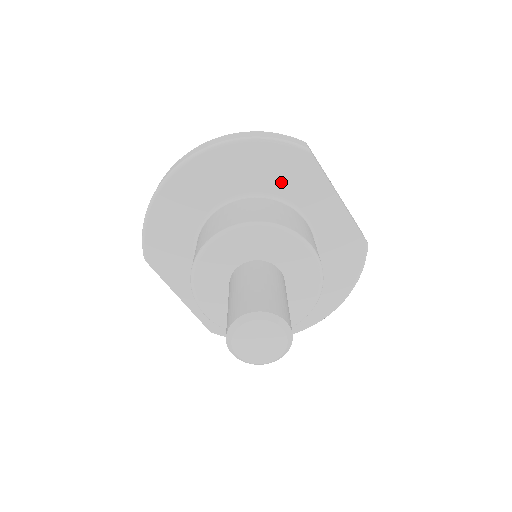
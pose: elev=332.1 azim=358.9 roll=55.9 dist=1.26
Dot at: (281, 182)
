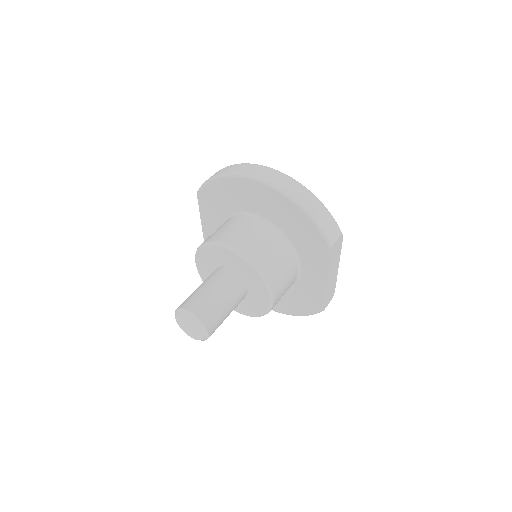
Dot at: (302, 242)
